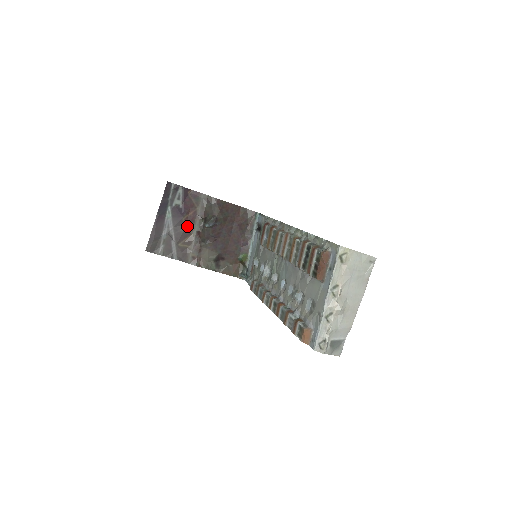
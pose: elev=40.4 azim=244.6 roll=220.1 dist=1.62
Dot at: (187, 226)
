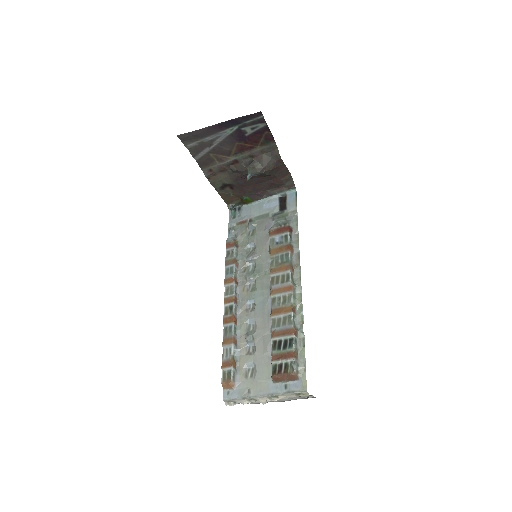
Dot at: (233, 149)
